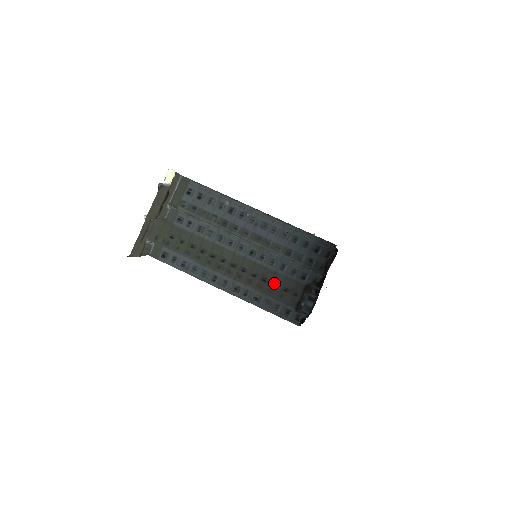
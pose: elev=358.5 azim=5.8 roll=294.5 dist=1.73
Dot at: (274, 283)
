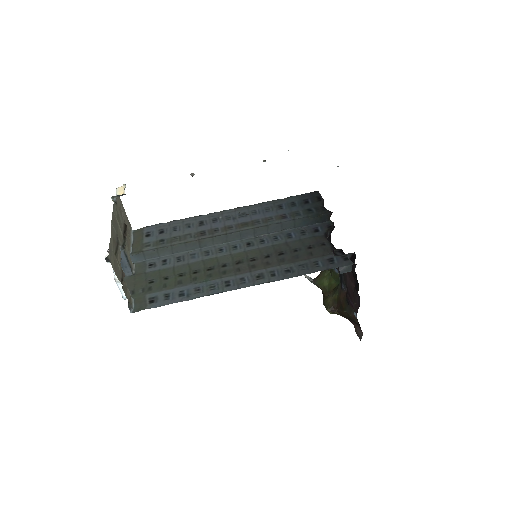
Dot at: (293, 250)
